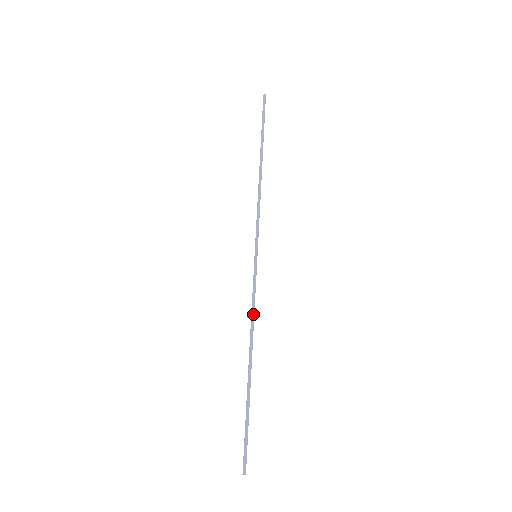
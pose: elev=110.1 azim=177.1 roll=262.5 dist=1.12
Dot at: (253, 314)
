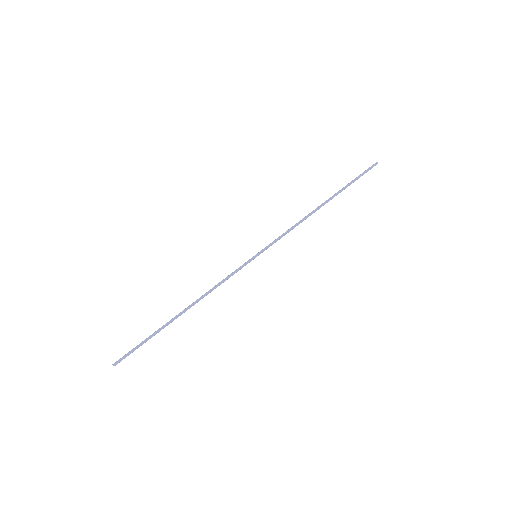
Dot at: (216, 286)
